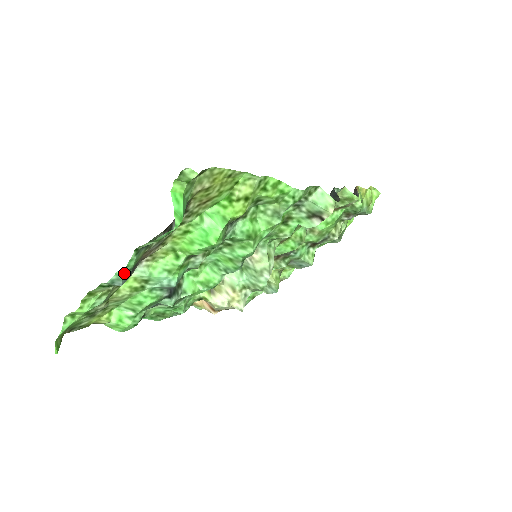
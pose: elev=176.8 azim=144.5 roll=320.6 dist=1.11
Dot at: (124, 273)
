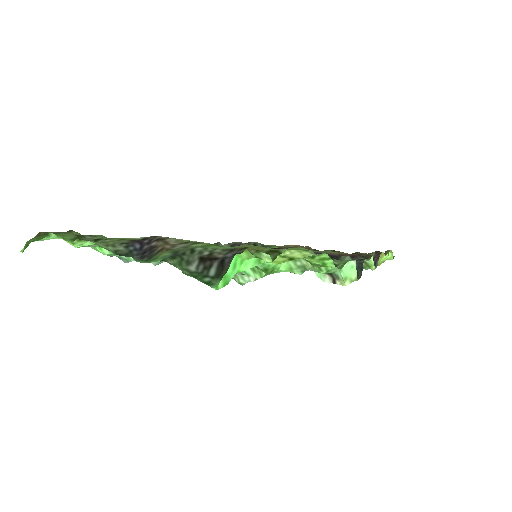
Dot at: (136, 259)
